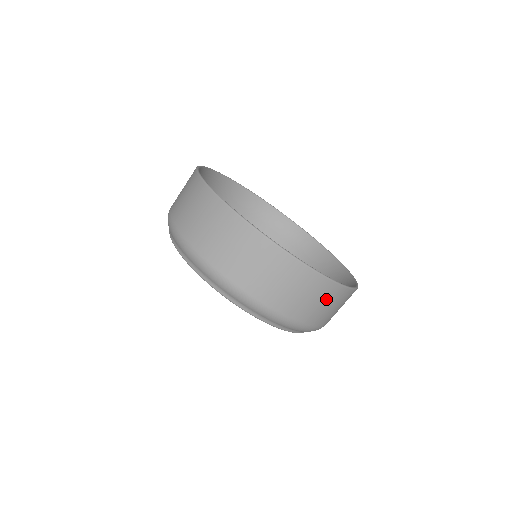
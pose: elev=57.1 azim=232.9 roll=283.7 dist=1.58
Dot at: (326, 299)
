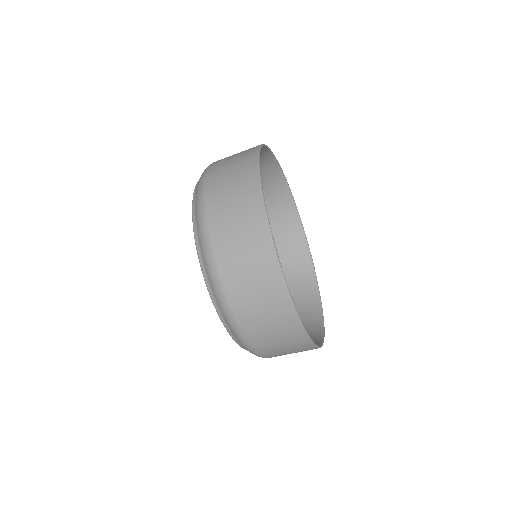
Dot at: (259, 274)
